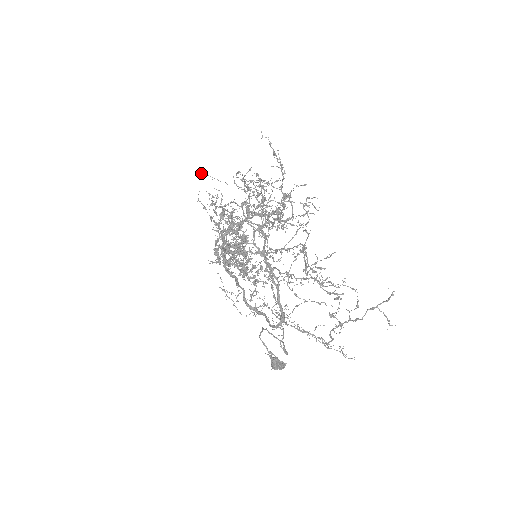
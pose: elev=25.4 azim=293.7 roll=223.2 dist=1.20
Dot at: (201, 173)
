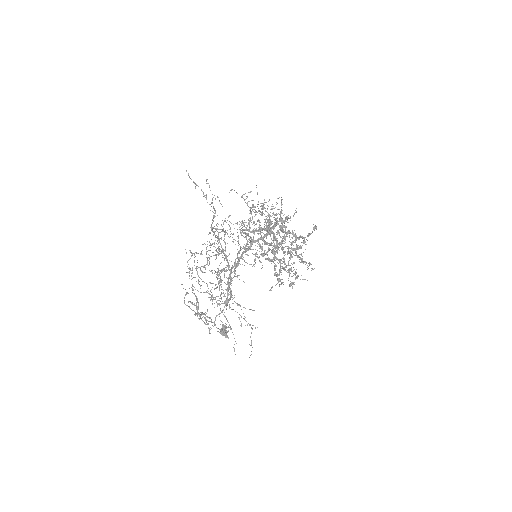
Dot at: (206, 181)
